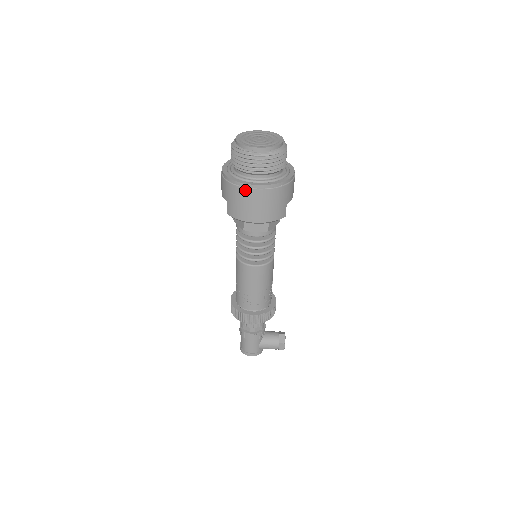
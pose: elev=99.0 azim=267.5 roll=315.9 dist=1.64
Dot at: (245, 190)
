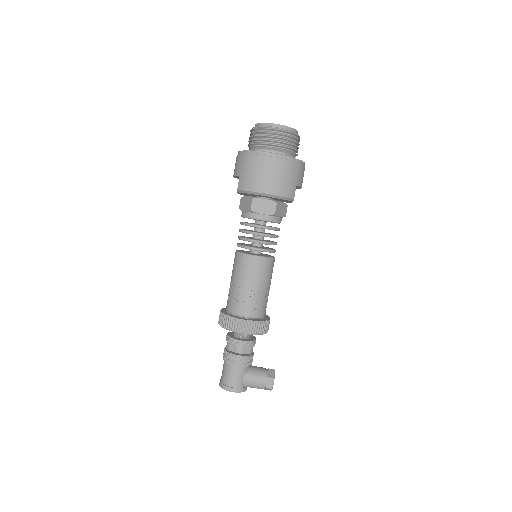
Dot at: (260, 158)
